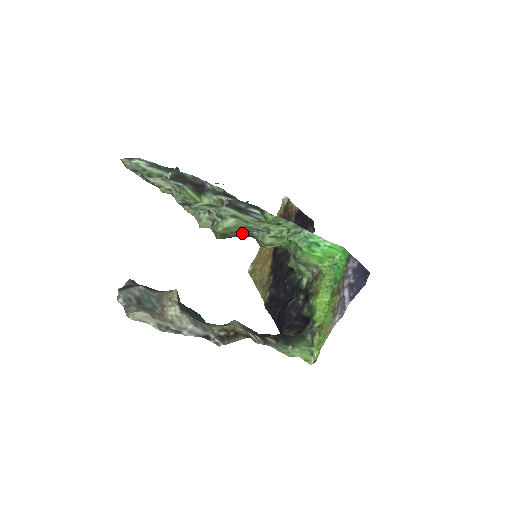
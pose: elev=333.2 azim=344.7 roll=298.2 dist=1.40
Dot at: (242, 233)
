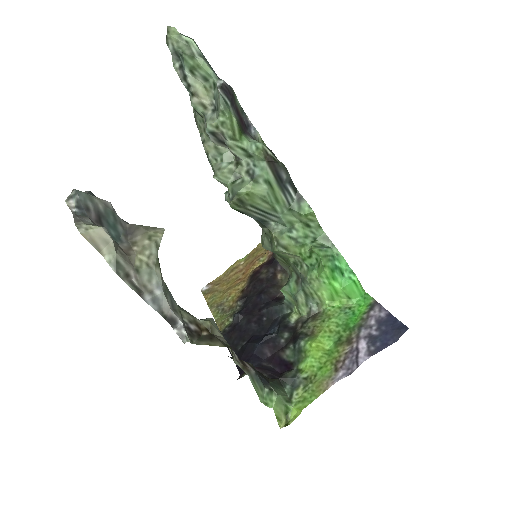
Dot at: (259, 215)
